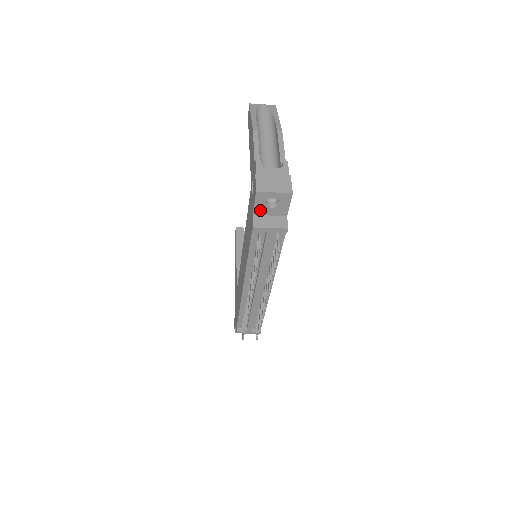
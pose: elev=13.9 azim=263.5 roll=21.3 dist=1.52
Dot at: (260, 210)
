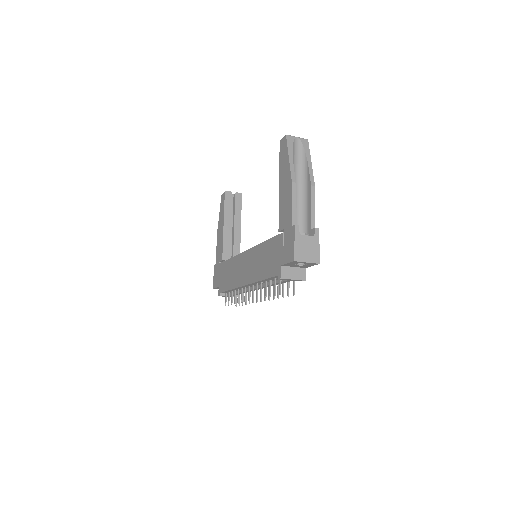
Dot at: (288, 265)
